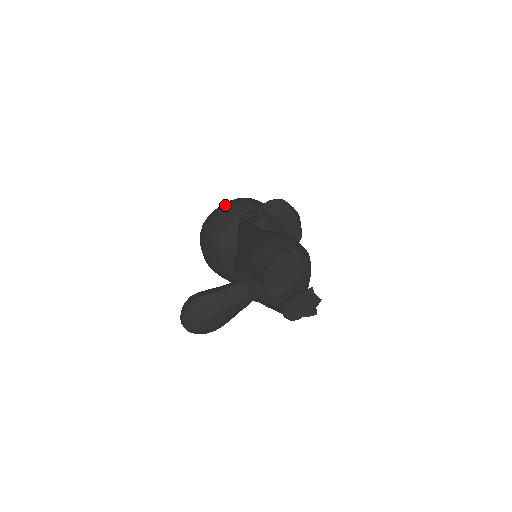
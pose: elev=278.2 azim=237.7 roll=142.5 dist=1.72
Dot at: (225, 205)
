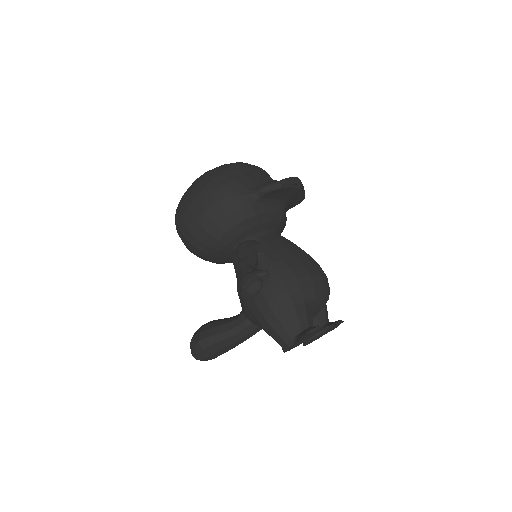
Dot at: (202, 205)
